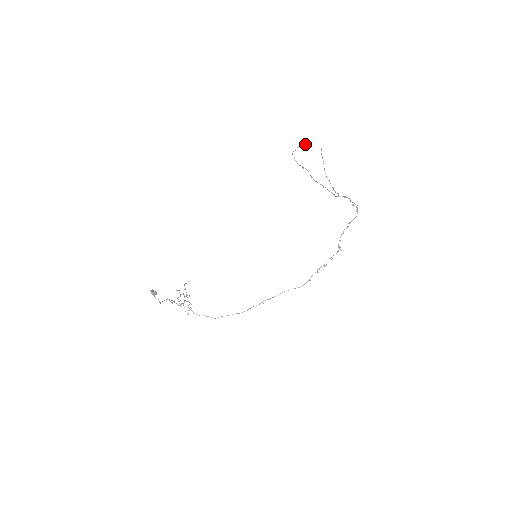
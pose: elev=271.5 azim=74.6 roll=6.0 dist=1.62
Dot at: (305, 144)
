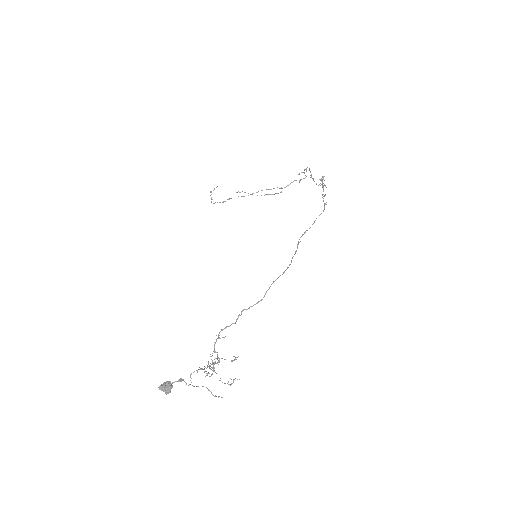
Dot at: (214, 189)
